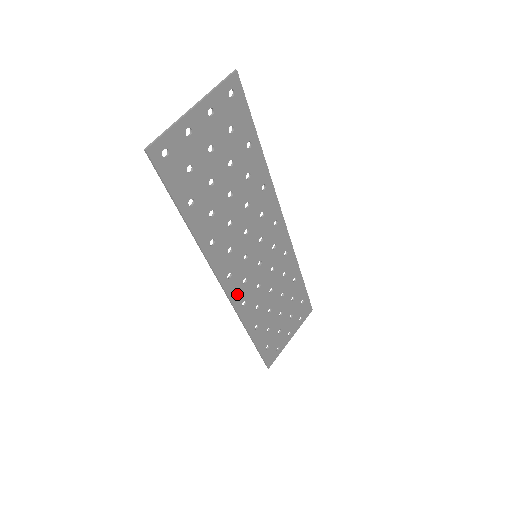
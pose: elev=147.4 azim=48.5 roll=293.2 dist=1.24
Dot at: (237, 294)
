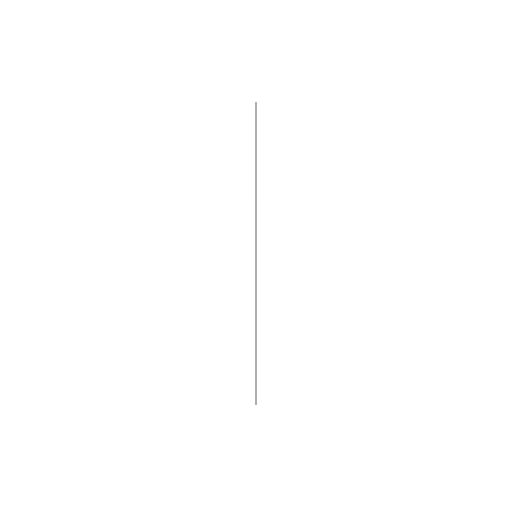
Dot at: occluded
